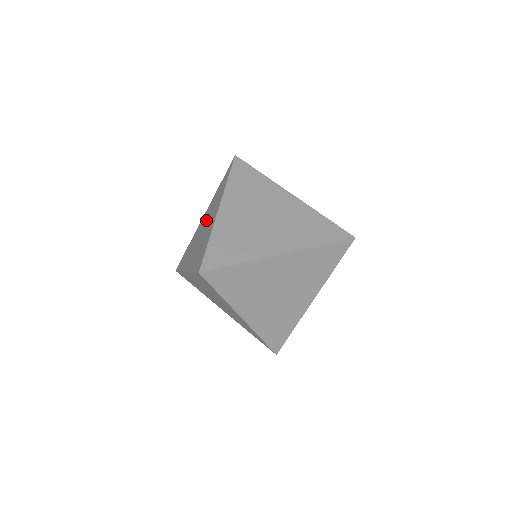
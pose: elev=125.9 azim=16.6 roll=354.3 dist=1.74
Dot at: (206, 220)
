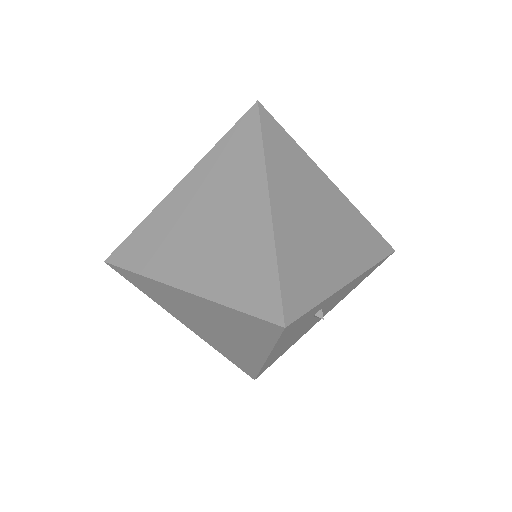
Dot at: occluded
